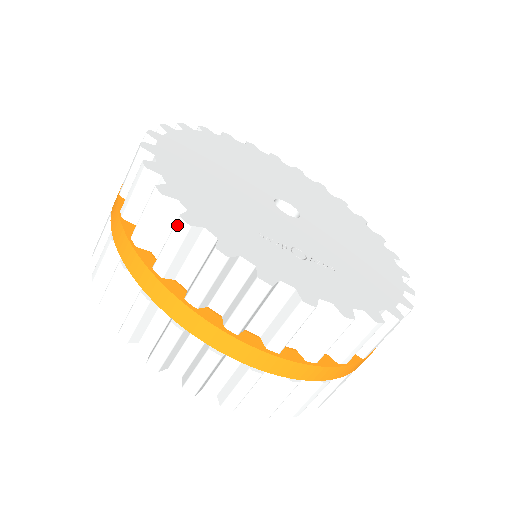
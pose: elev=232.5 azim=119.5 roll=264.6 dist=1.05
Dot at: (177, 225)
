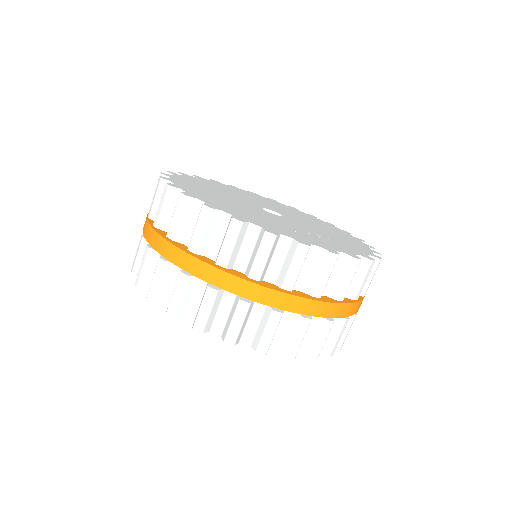
Dot at: (265, 238)
